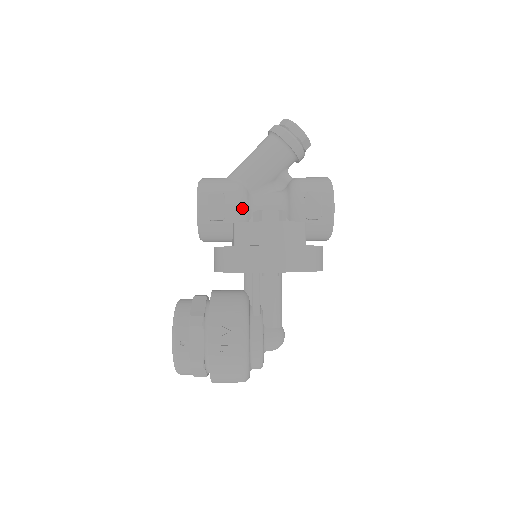
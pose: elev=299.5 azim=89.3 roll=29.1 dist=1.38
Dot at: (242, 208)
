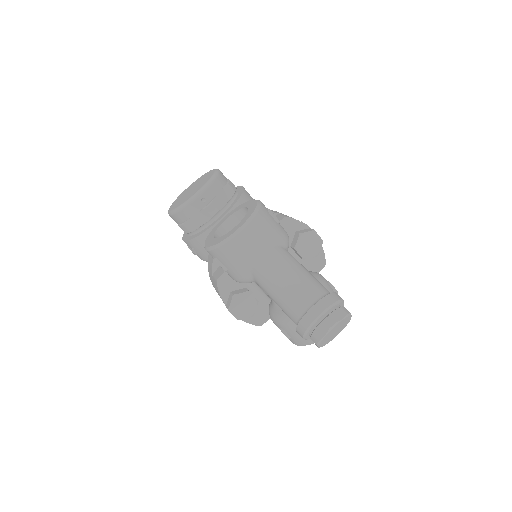
Dot at: occluded
